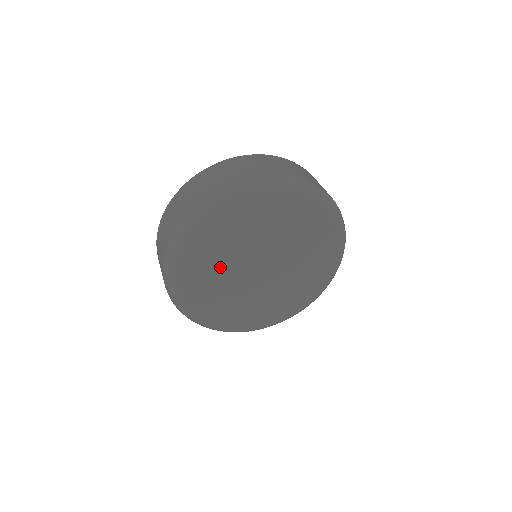
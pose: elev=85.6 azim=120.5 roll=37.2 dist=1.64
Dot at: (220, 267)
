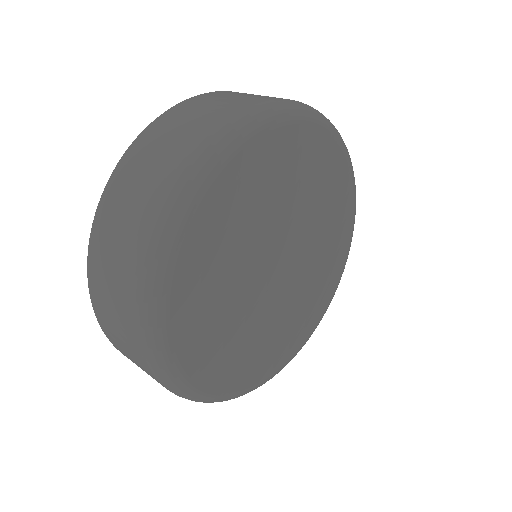
Dot at: (233, 314)
